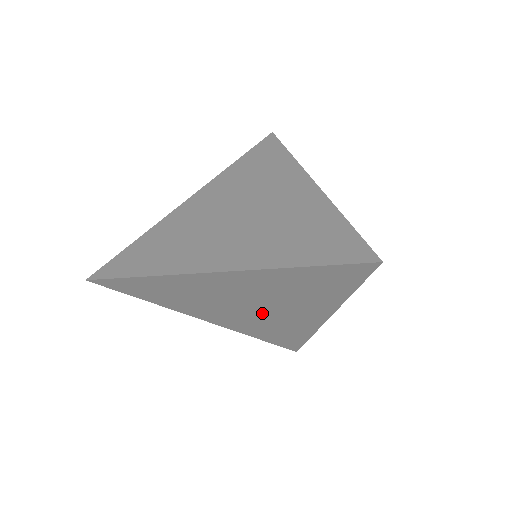
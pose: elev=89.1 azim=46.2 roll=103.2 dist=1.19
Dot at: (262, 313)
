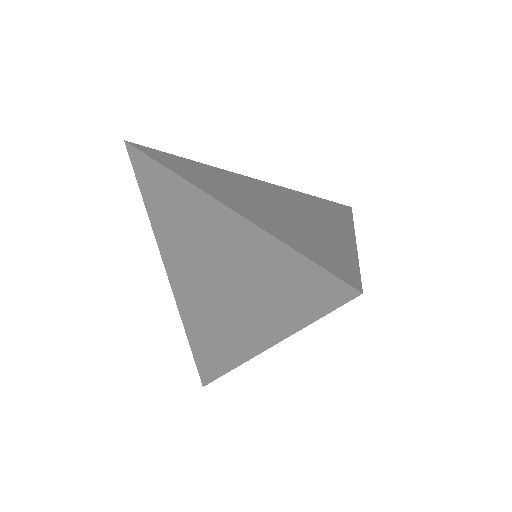
Dot at: (216, 297)
